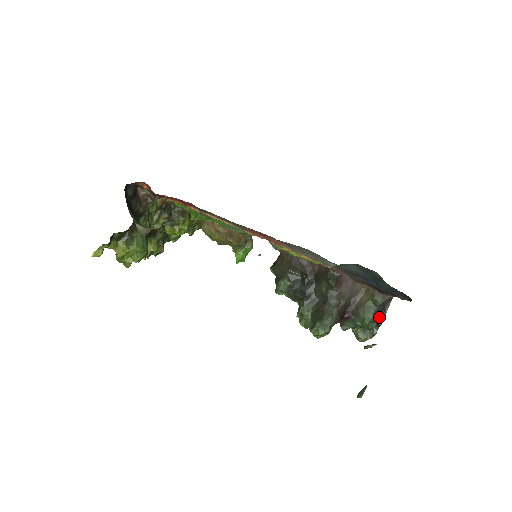
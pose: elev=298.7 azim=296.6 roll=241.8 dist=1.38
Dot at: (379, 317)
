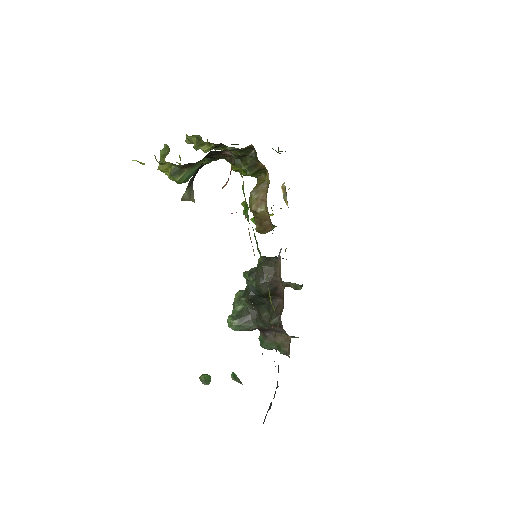
Dot at: occluded
